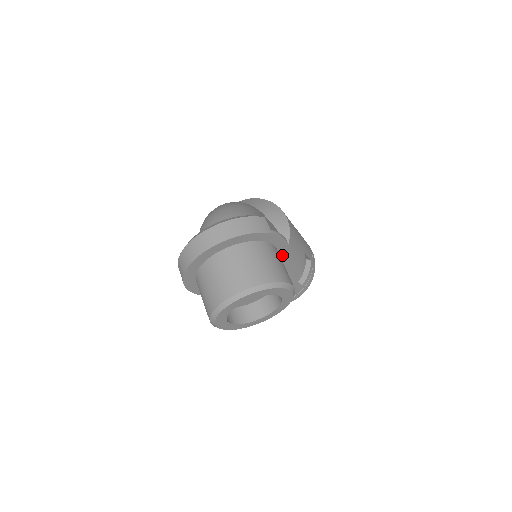
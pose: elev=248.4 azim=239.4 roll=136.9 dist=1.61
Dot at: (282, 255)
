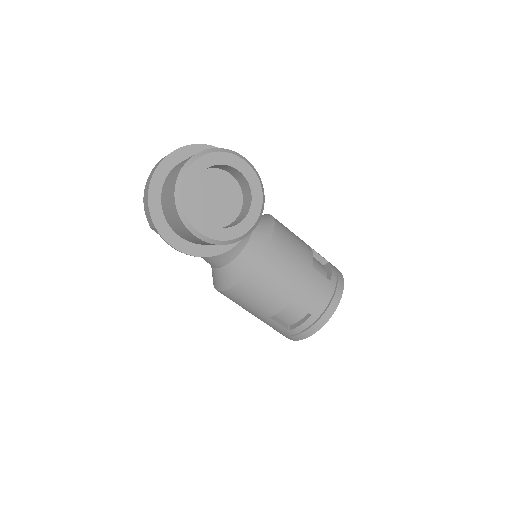
Dot at: occluded
